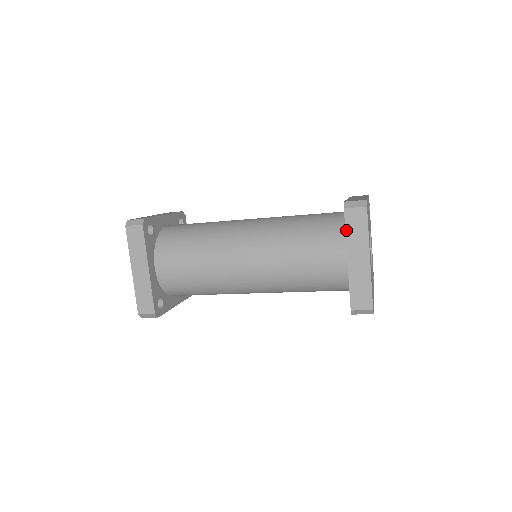
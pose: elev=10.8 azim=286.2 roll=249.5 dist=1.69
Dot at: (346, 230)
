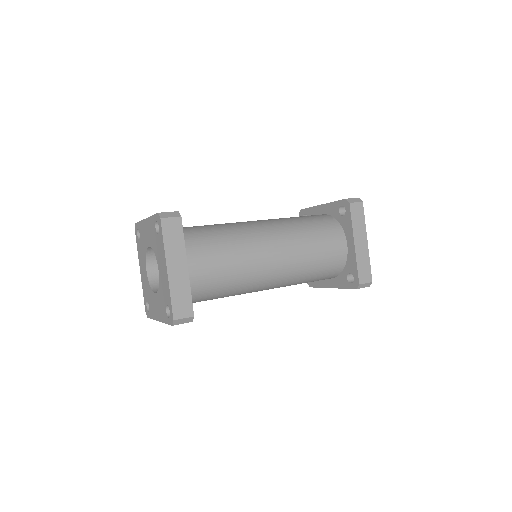
Dot at: (352, 220)
